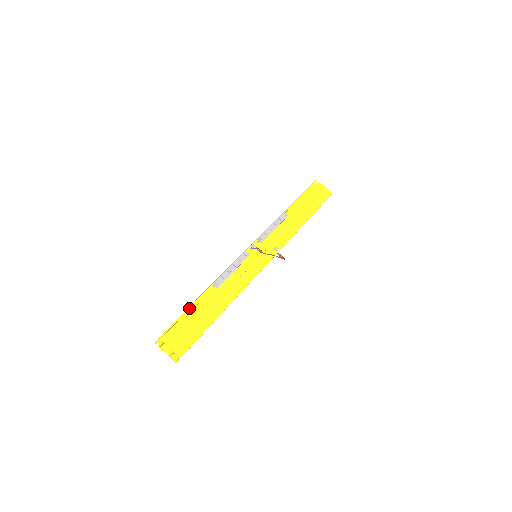
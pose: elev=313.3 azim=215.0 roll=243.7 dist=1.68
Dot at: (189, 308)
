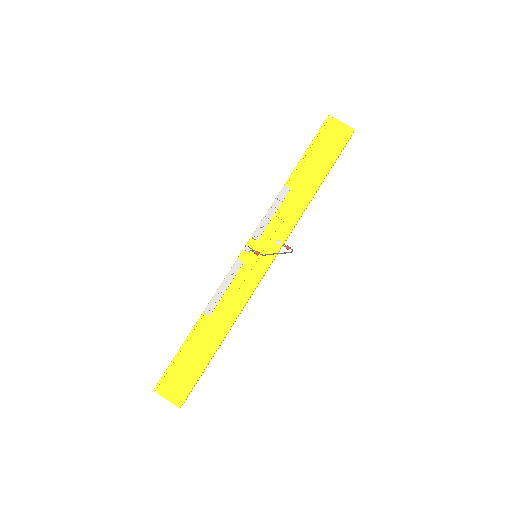
Dot at: (180, 349)
